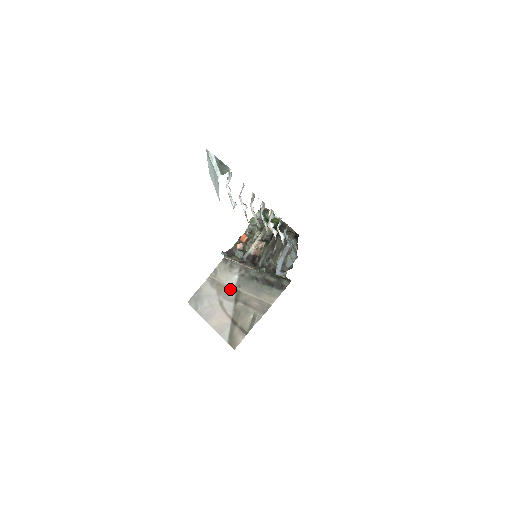
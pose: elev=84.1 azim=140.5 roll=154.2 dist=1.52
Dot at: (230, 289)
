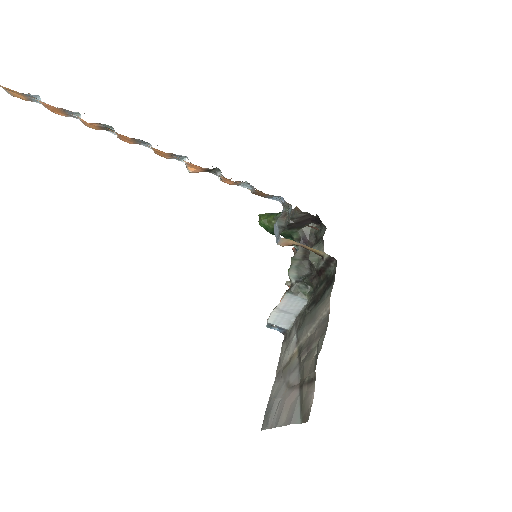
Dot at: (292, 357)
